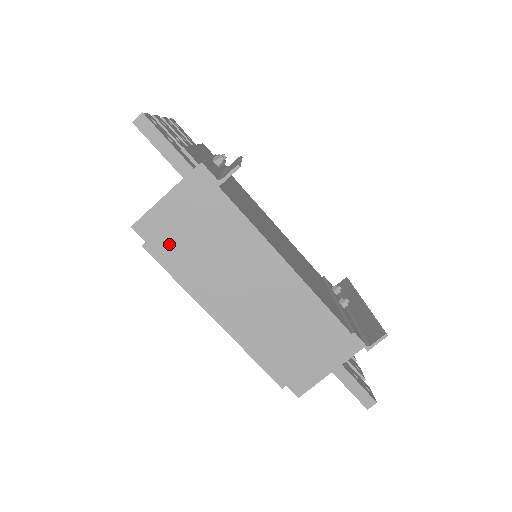
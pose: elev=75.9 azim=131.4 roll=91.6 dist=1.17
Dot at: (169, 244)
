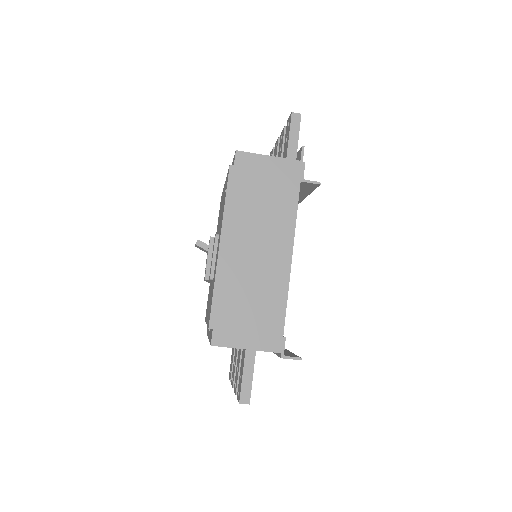
Dot at: (244, 179)
